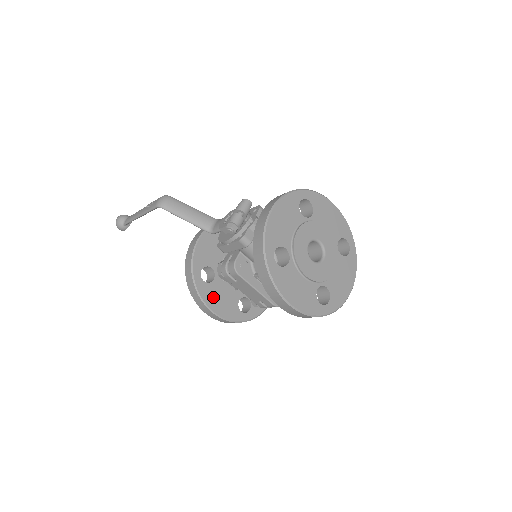
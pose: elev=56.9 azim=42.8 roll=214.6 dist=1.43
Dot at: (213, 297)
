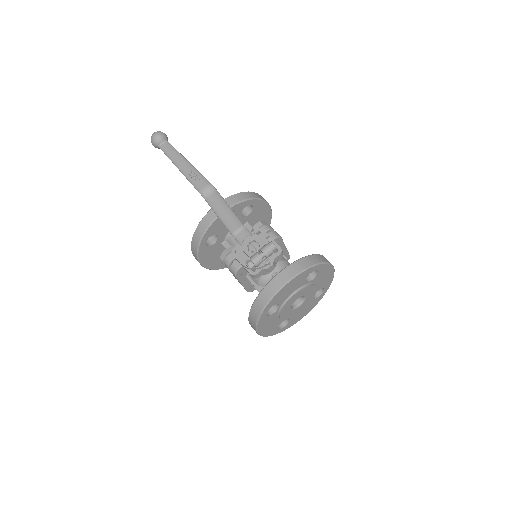
Dot at: (207, 255)
